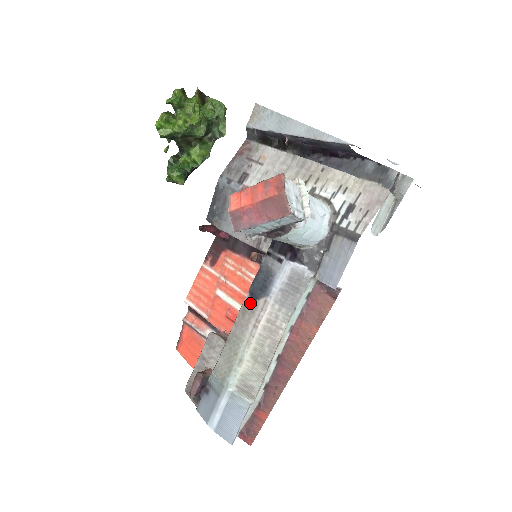
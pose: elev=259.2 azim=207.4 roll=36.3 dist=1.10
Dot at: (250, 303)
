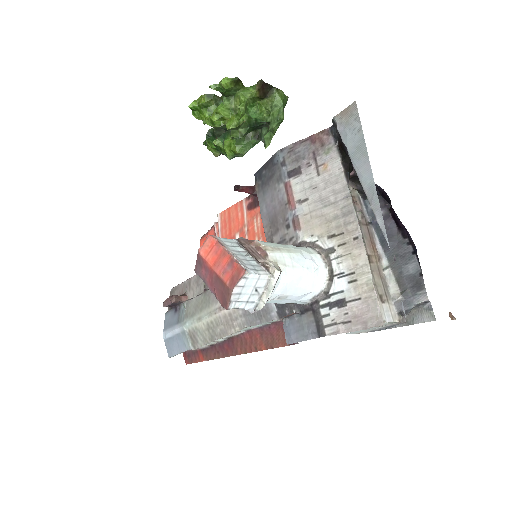
Dot at: occluded
